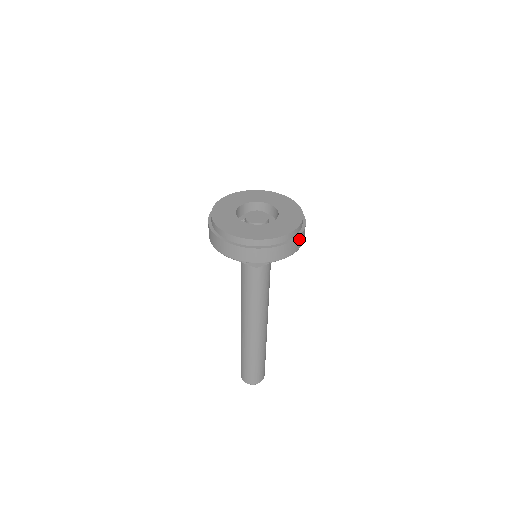
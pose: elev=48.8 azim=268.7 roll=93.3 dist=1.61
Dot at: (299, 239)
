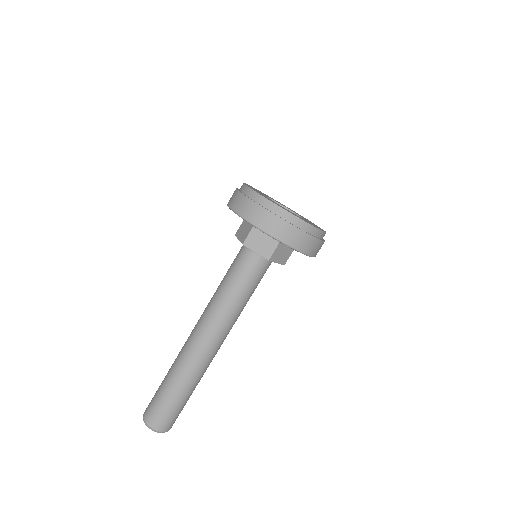
Dot at: occluded
